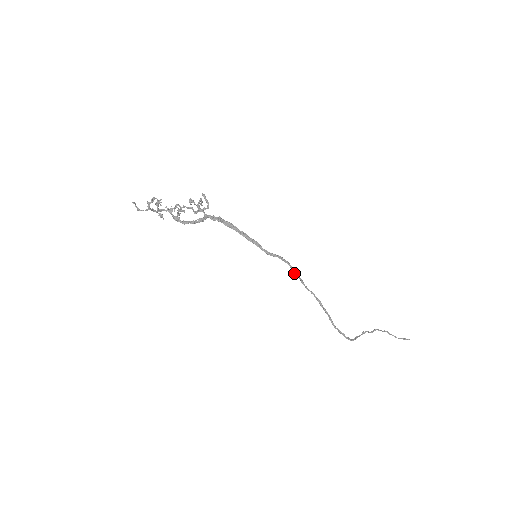
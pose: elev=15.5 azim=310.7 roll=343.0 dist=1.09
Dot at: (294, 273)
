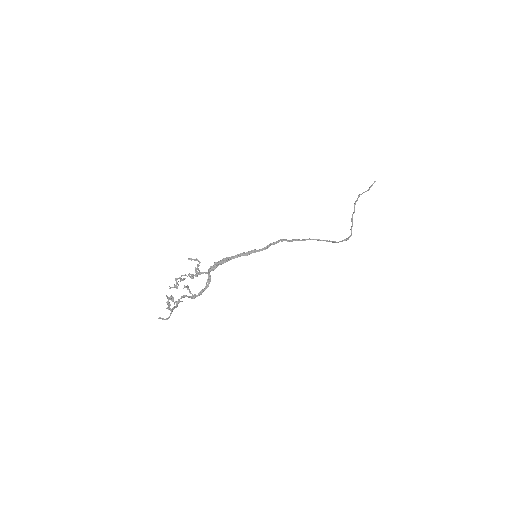
Dot at: occluded
